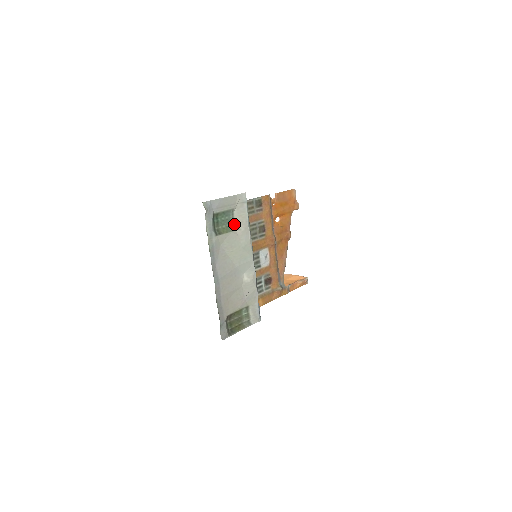
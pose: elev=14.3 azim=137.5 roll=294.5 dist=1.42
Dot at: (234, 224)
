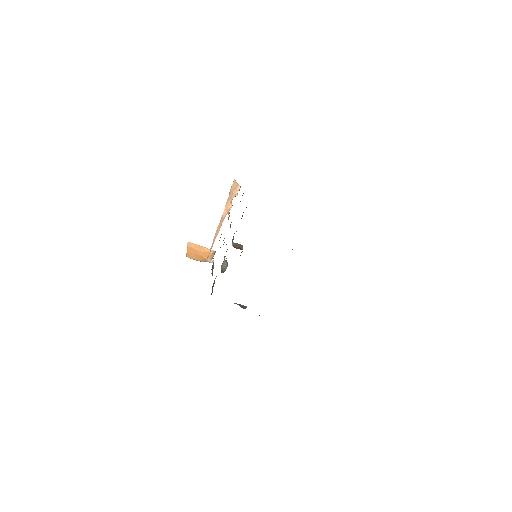
Dot at: occluded
